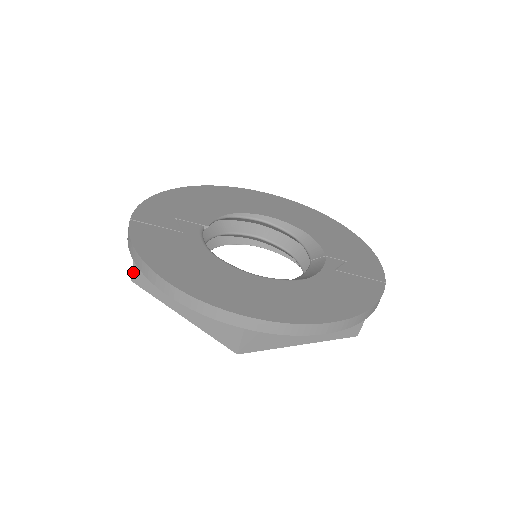
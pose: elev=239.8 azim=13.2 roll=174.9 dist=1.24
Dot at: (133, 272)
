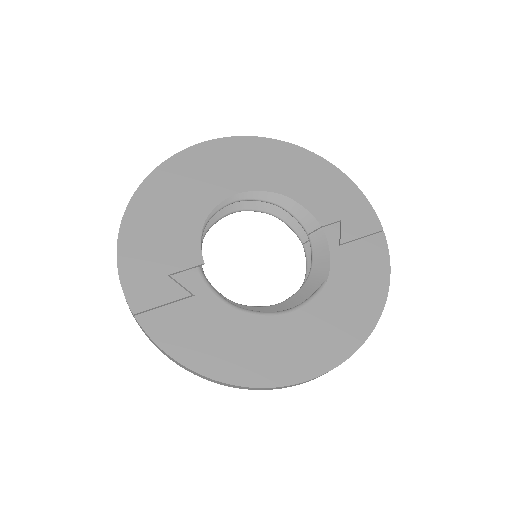
Dot at: occluded
